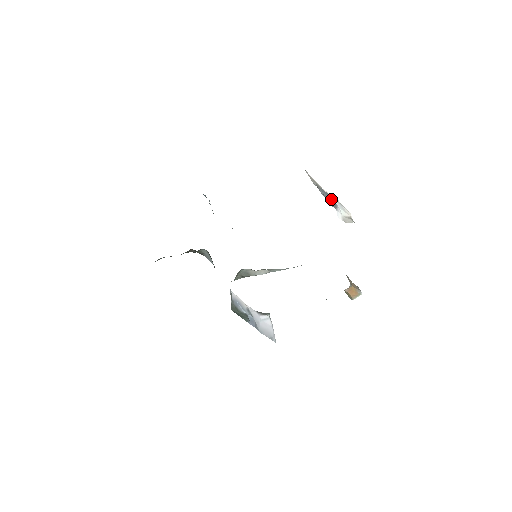
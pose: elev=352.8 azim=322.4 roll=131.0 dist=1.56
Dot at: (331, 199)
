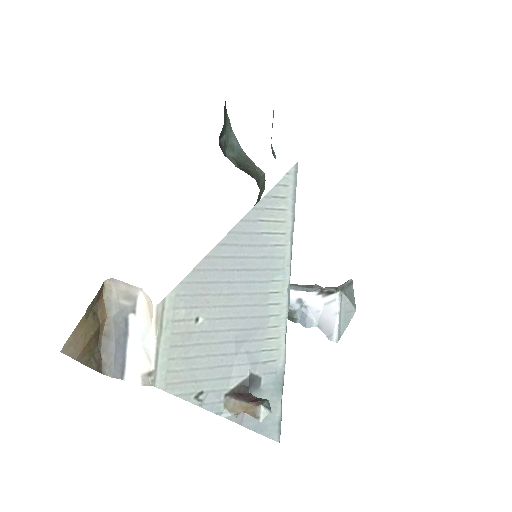
Dot at: (122, 353)
